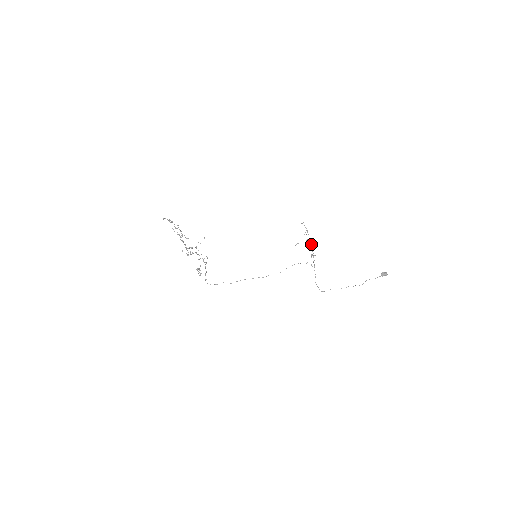
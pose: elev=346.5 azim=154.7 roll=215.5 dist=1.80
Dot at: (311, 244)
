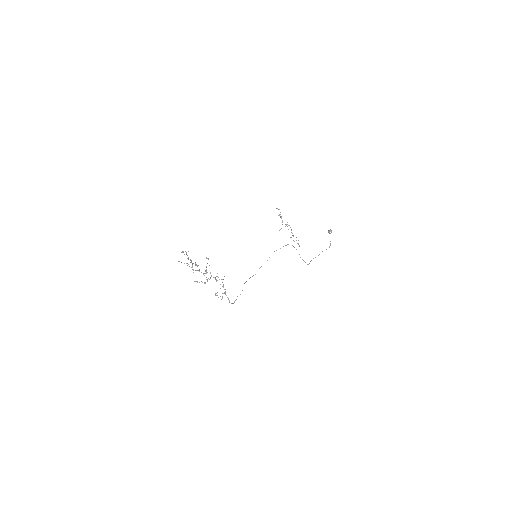
Dot at: (287, 226)
